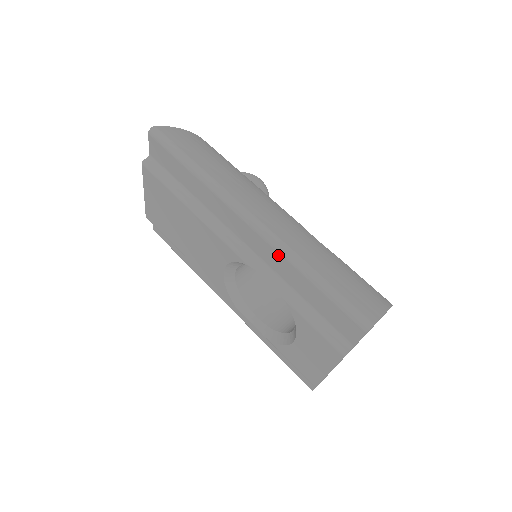
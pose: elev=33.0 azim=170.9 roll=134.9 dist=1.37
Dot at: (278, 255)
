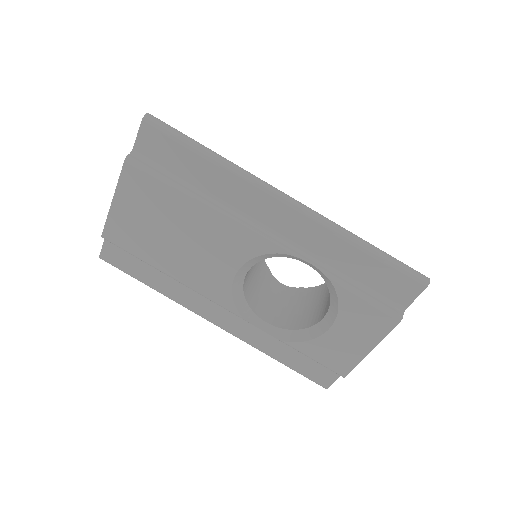
Dot at: (325, 232)
